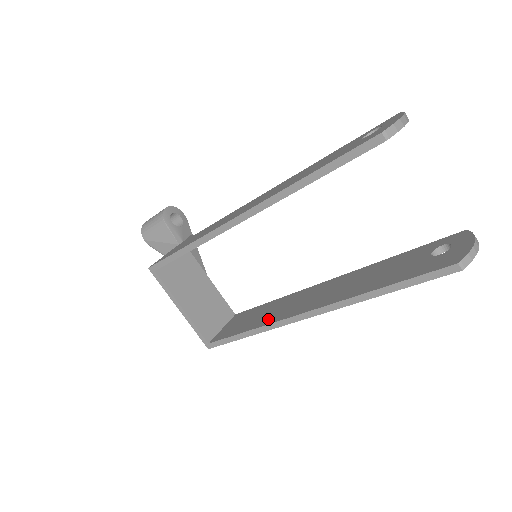
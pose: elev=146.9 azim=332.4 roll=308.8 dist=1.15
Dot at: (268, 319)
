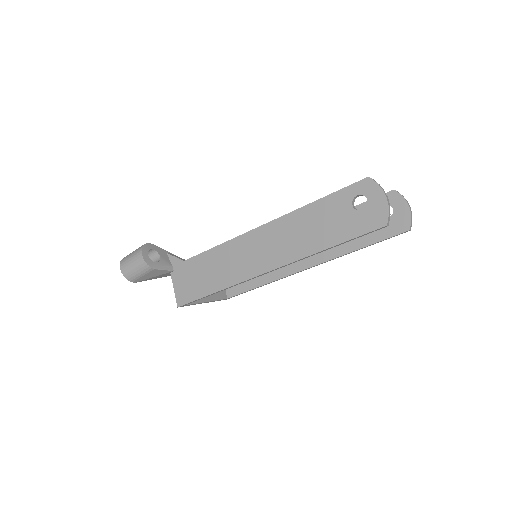
Dot at: (273, 274)
